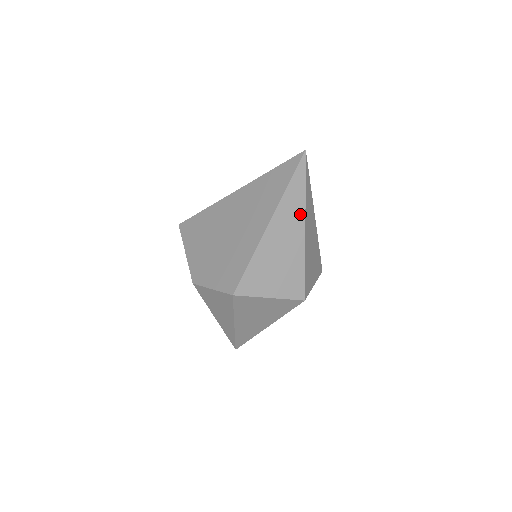
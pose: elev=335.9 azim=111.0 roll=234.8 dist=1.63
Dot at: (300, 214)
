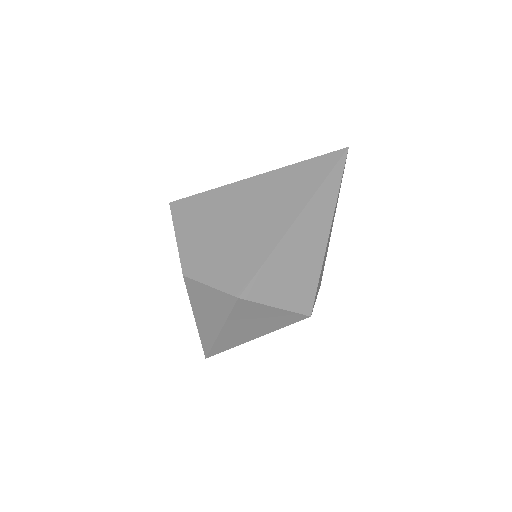
Dot at: (327, 218)
